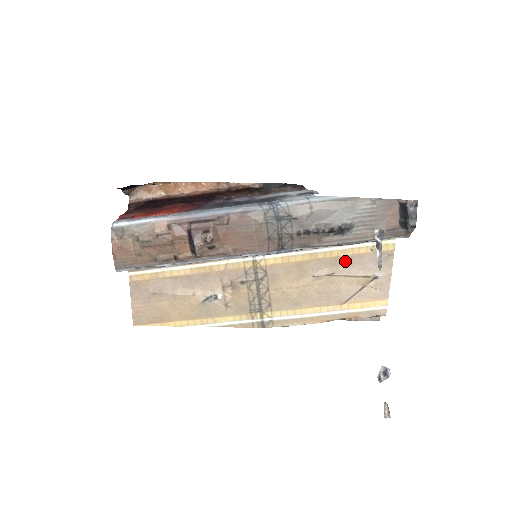
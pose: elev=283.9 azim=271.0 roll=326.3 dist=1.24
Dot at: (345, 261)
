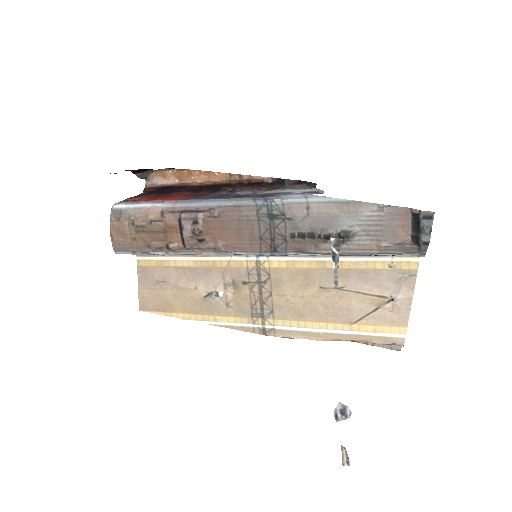
Dot at: (358, 275)
